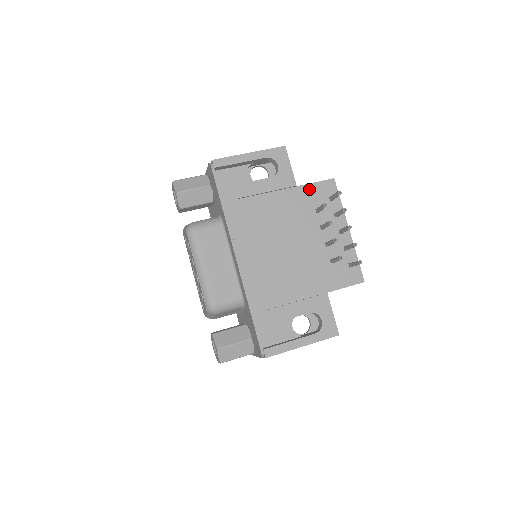
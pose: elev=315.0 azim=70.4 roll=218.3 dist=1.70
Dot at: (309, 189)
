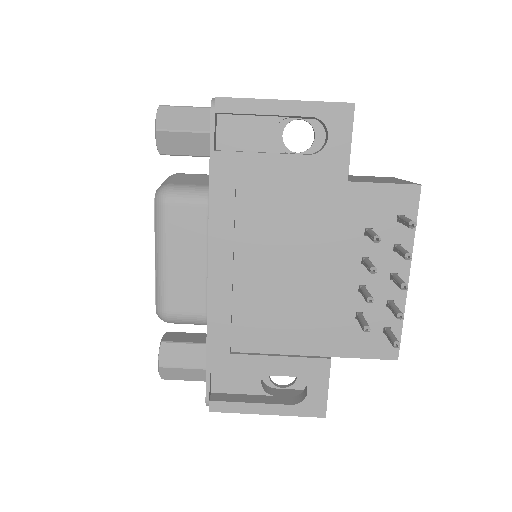
Dot at: (368, 192)
